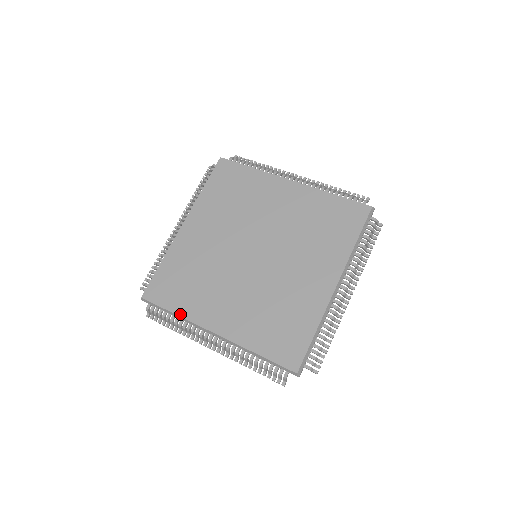
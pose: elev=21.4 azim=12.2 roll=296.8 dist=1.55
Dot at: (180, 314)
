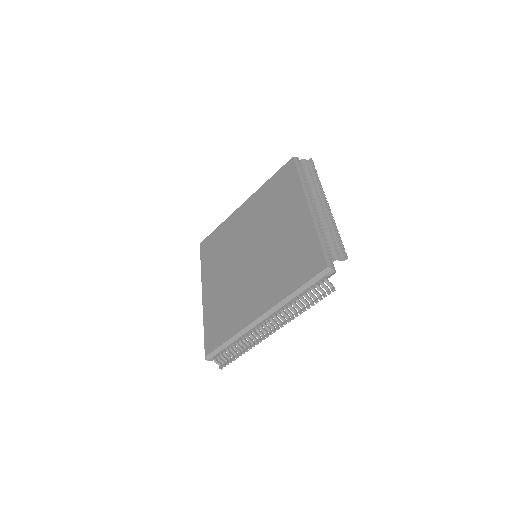
Dot at: (233, 334)
